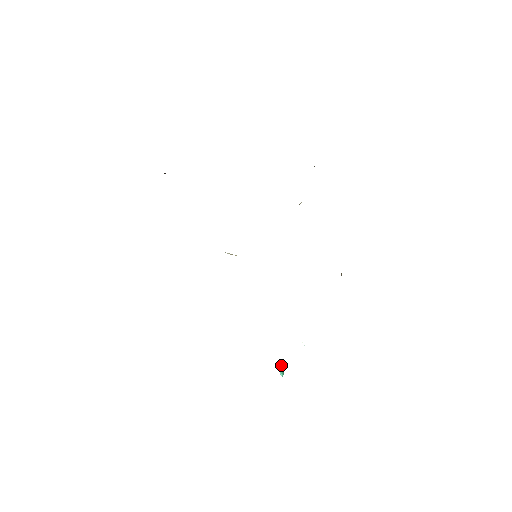
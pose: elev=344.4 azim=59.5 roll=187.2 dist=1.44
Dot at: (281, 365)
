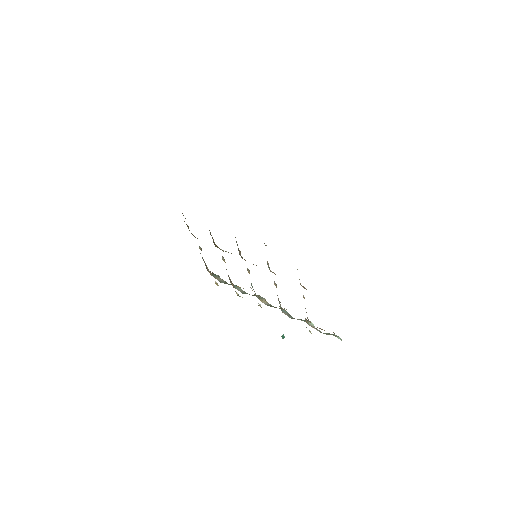
Dot at: occluded
